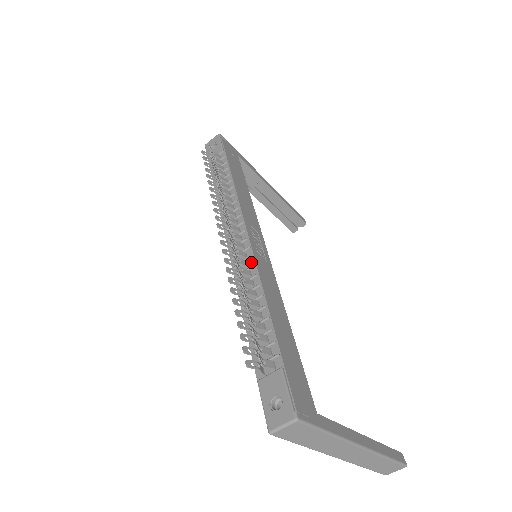
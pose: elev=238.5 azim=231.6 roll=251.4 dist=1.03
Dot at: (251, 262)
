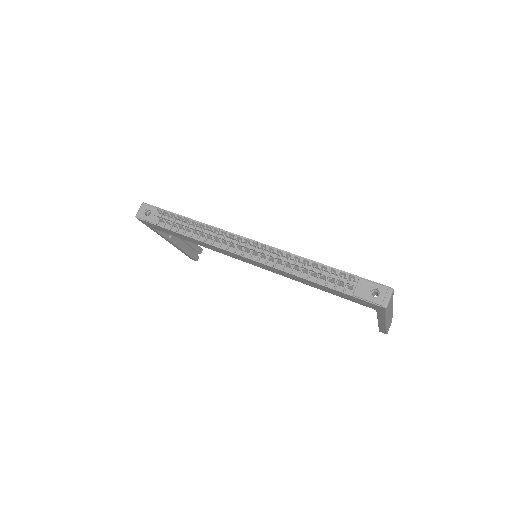
Dot at: (275, 251)
